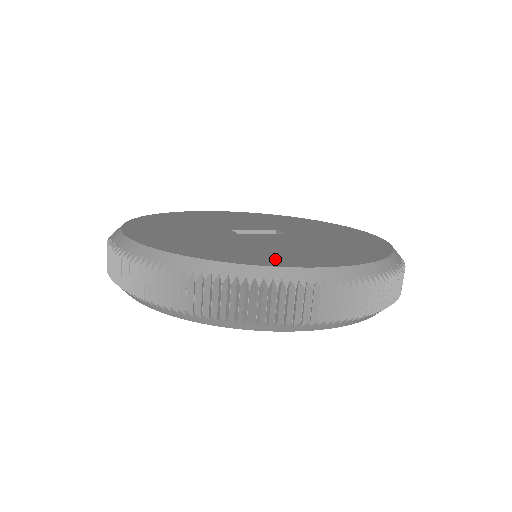
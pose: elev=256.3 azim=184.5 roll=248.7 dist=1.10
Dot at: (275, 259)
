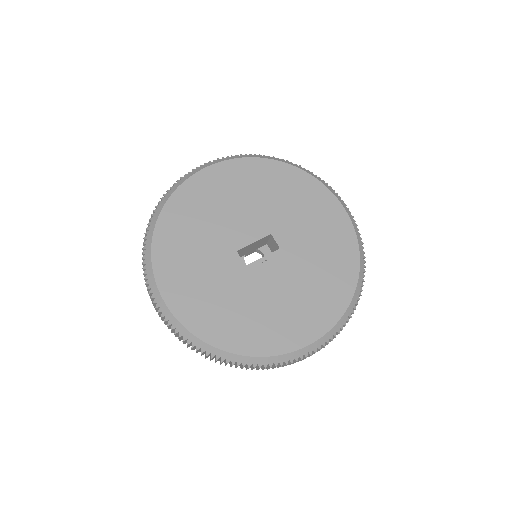
Dot at: (283, 336)
